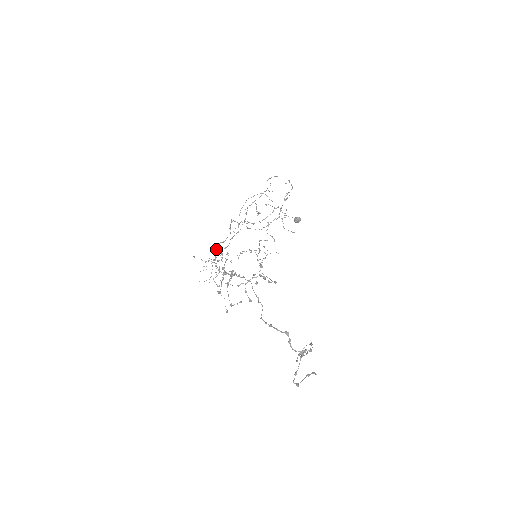
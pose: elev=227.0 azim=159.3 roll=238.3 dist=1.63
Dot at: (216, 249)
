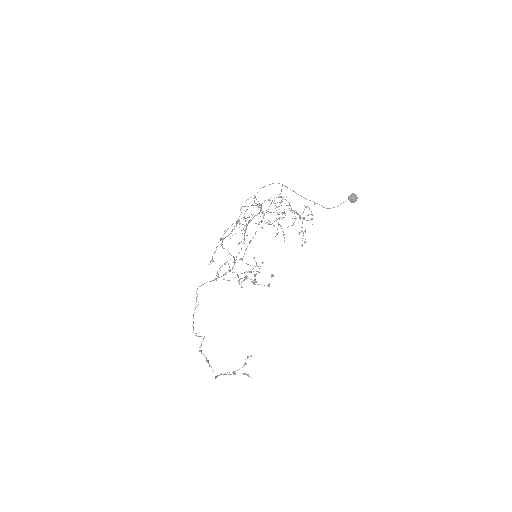
Dot at: (222, 240)
